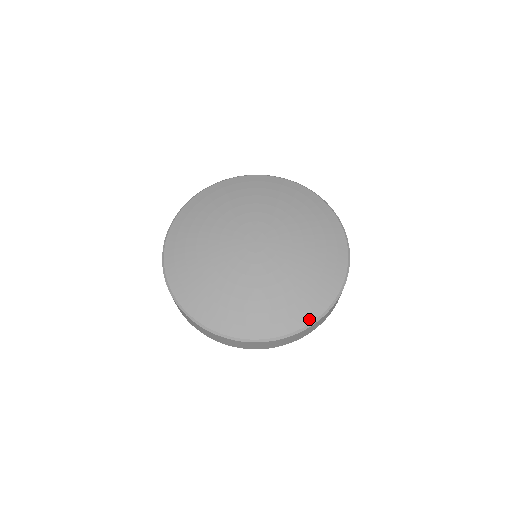
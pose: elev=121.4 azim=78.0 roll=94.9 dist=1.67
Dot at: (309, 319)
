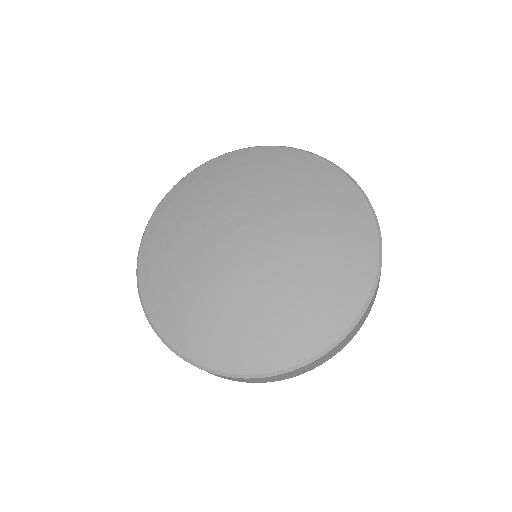
Dot at: (296, 359)
